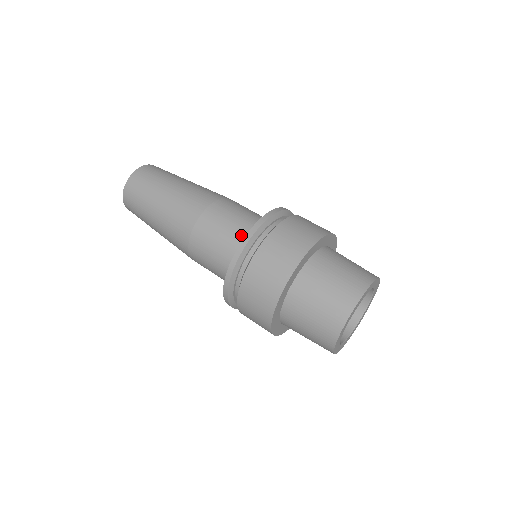
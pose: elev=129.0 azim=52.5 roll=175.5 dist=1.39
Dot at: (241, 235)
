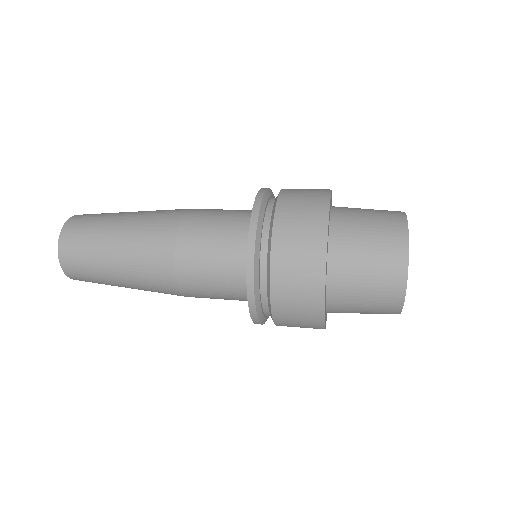
Dot at: (247, 210)
